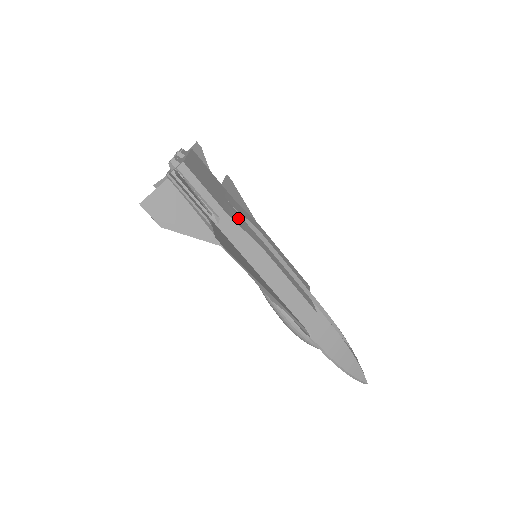
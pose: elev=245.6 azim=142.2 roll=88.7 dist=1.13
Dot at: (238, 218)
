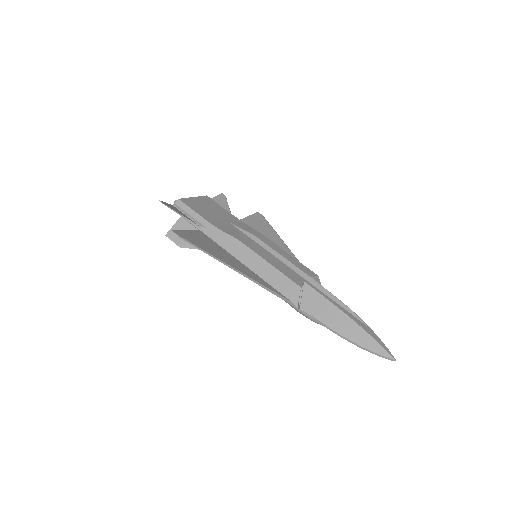
Dot at: (229, 228)
